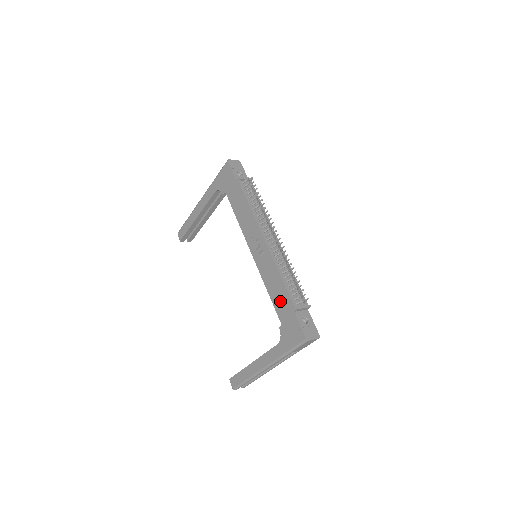
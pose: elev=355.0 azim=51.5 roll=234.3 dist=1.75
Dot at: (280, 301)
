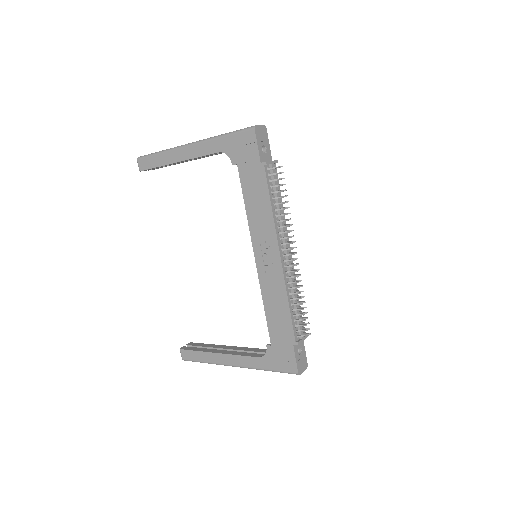
Dot at: (278, 325)
